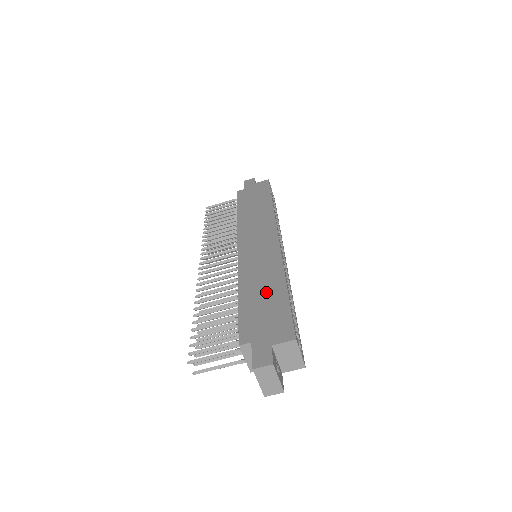
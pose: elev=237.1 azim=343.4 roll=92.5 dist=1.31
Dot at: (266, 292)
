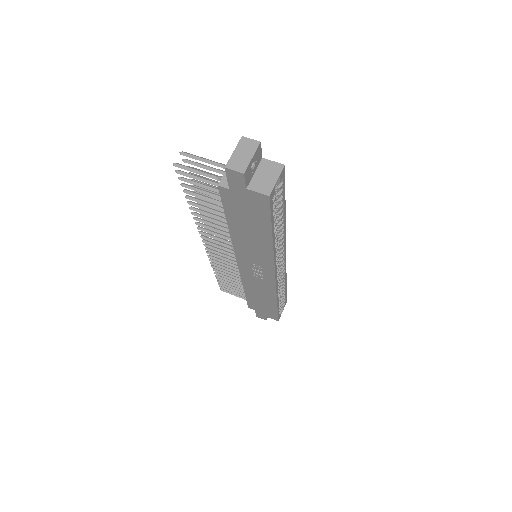
Dot at: occluded
